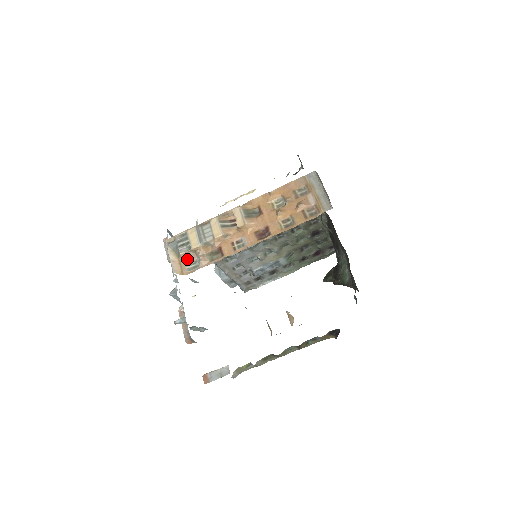
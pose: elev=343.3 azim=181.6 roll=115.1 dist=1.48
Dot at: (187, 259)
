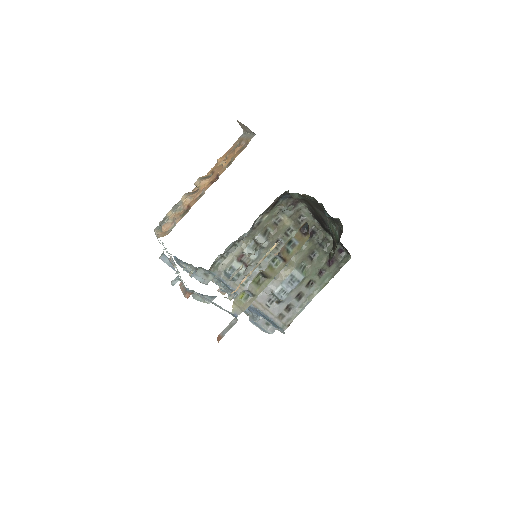
Dot at: (168, 228)
